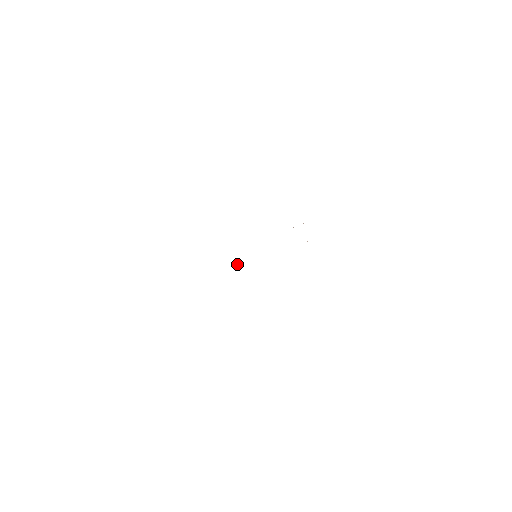
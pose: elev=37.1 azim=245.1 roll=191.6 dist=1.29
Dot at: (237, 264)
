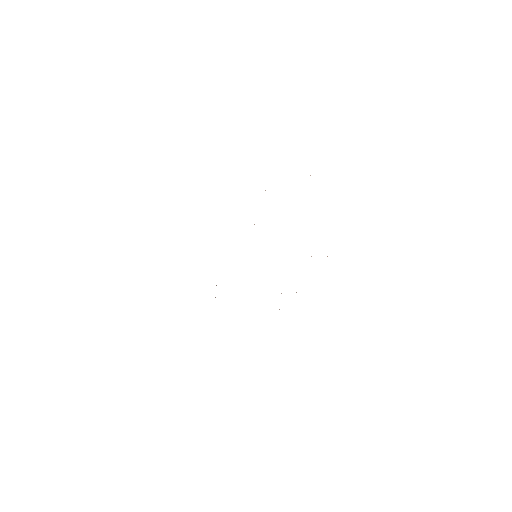
Dot at: occluded
